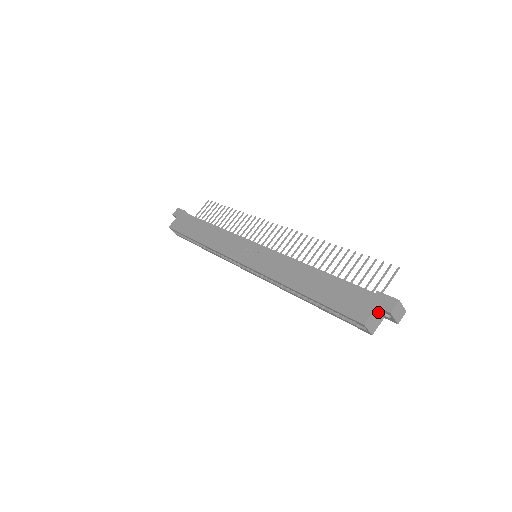
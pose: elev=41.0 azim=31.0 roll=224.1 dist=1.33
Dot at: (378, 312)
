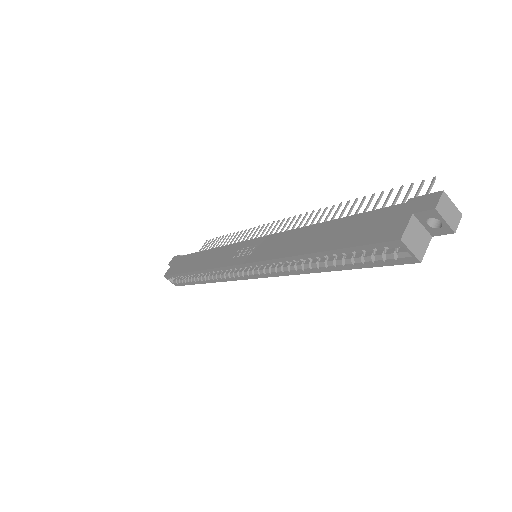
Dot at: (418, 224)
